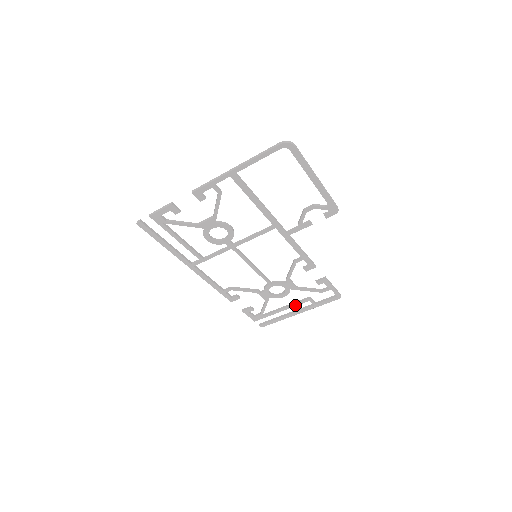
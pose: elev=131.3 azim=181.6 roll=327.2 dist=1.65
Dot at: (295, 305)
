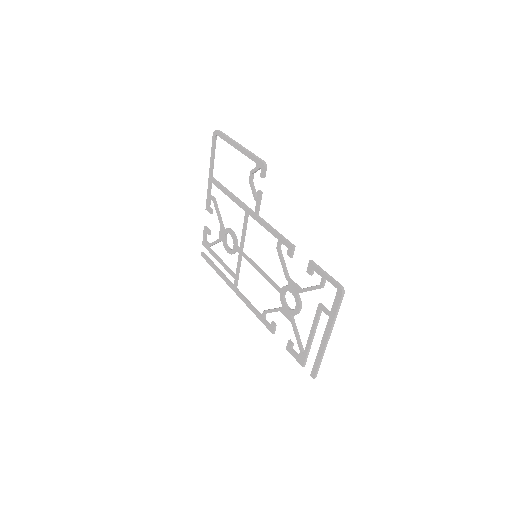
Dot at: (315, 323)
